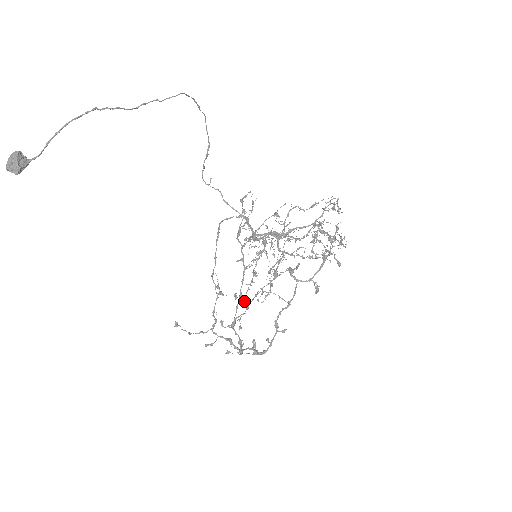
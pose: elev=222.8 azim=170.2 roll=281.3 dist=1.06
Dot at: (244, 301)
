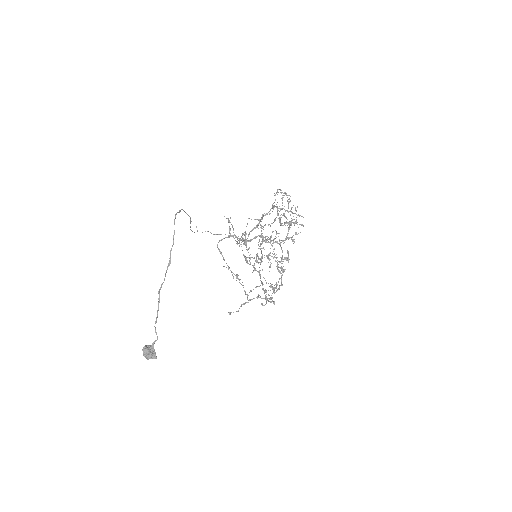
Dot at: occluded
